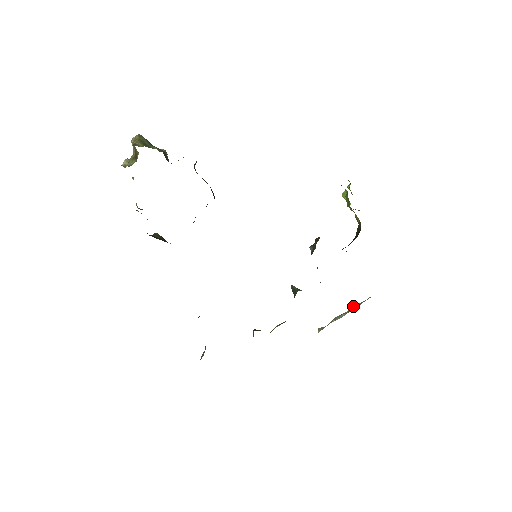
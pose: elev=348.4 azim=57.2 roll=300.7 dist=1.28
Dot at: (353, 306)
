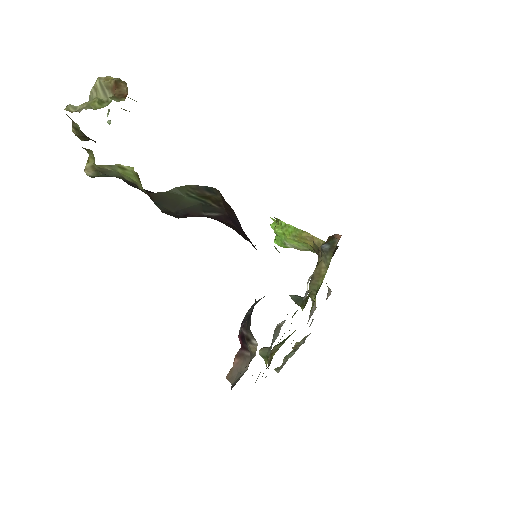
Dot at: (295, 345)
